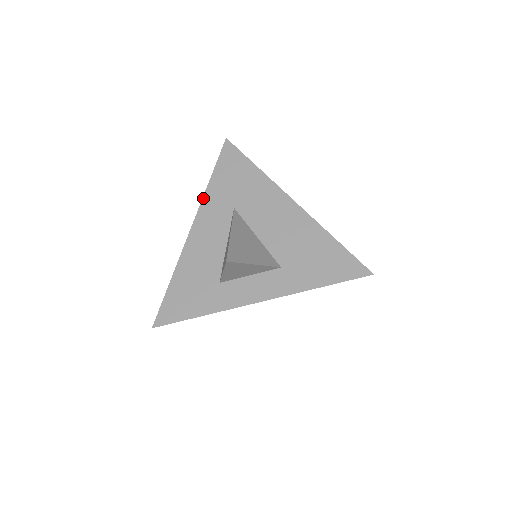
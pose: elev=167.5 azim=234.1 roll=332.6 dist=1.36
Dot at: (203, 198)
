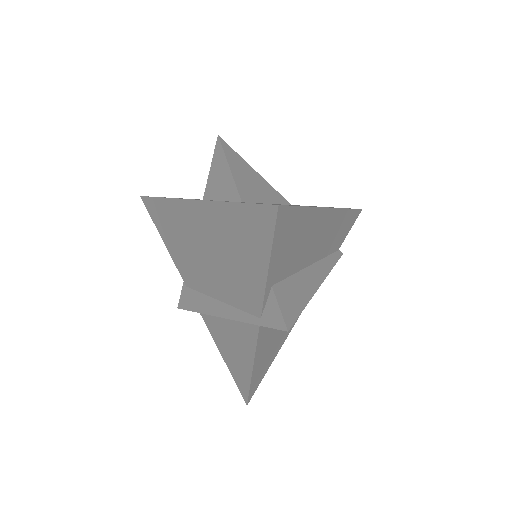
Dot at: occluded
